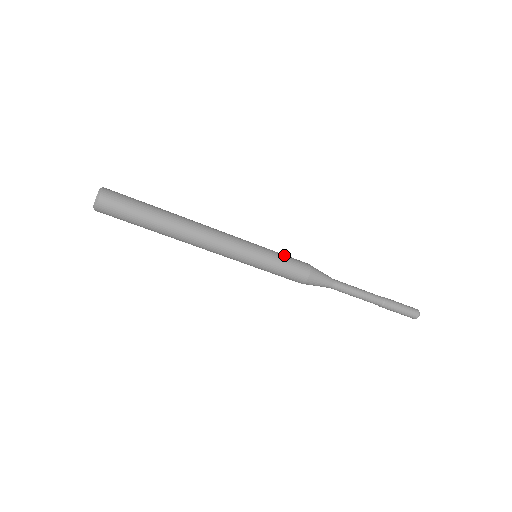
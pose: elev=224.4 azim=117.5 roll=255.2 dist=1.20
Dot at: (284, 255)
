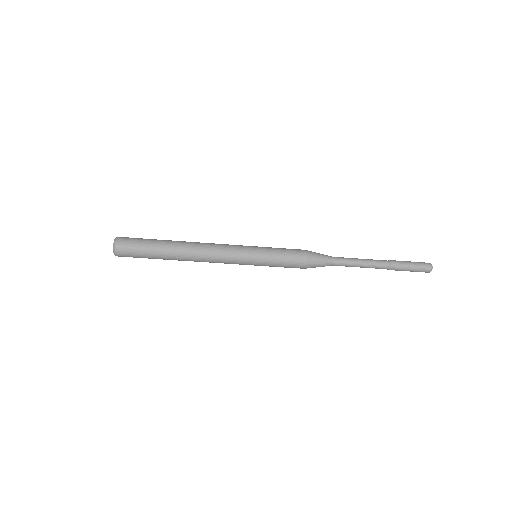
Dot at: (280, 248)
